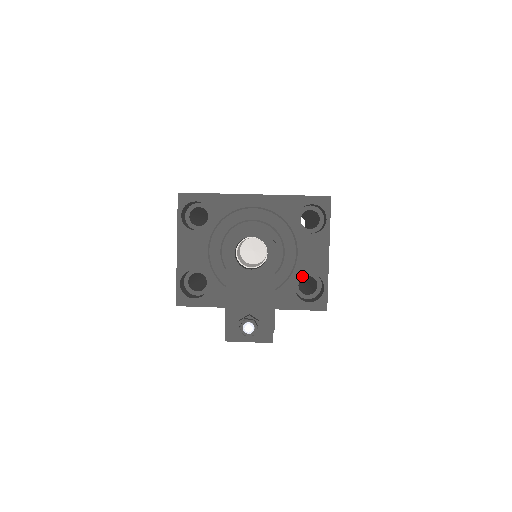
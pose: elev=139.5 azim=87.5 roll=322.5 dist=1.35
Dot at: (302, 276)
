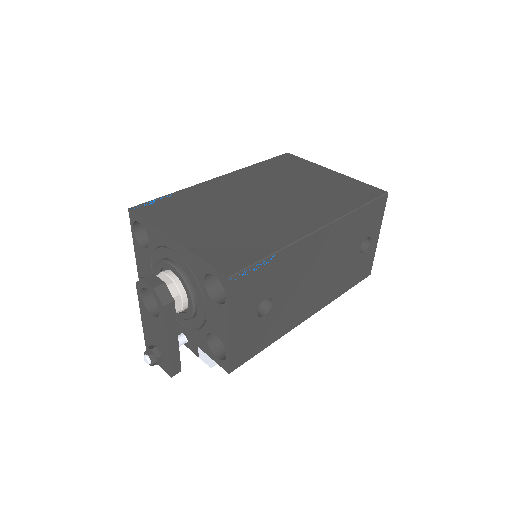
Dot at: occluded
